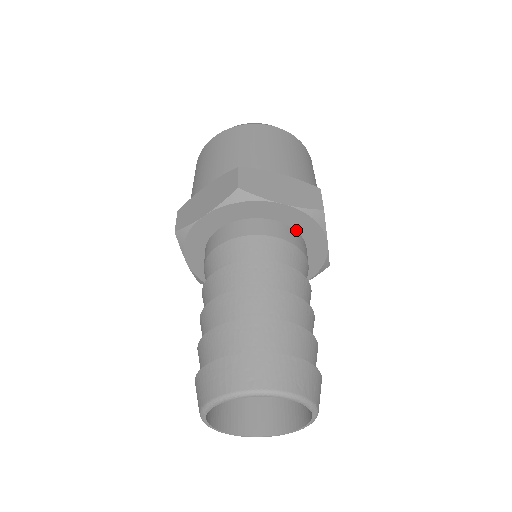
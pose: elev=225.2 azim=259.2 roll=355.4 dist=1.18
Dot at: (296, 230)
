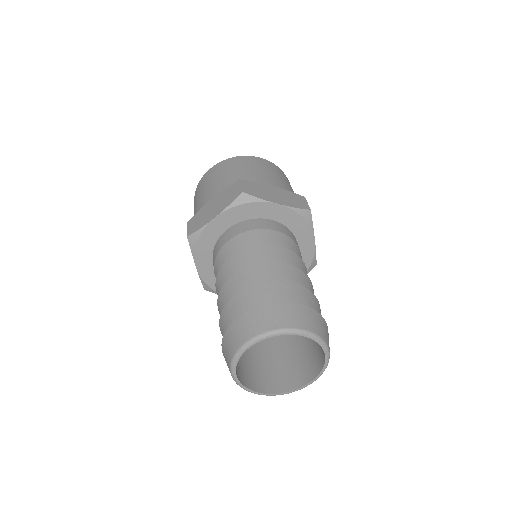
Dot at: (289, 229)
